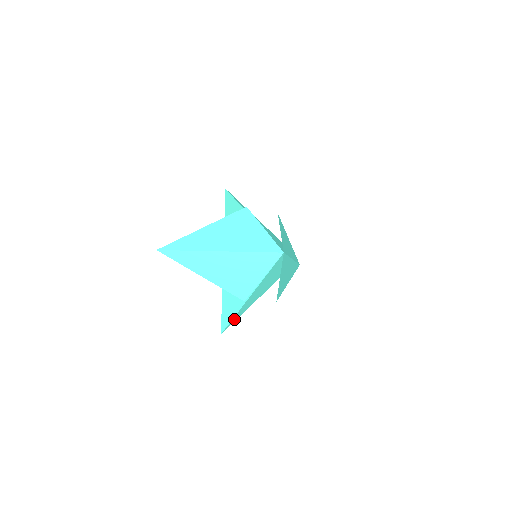
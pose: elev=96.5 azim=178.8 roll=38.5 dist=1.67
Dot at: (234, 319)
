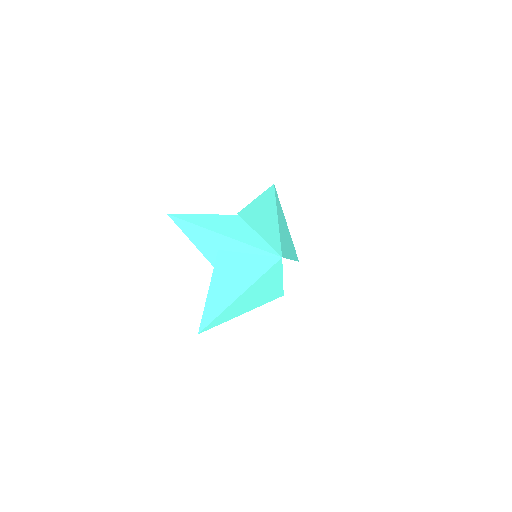
Dot at: occluded
